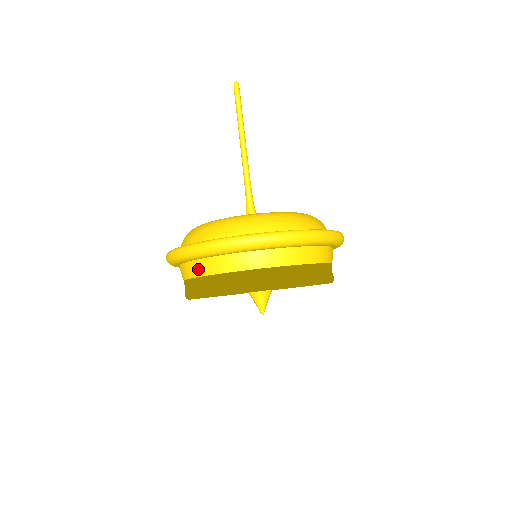
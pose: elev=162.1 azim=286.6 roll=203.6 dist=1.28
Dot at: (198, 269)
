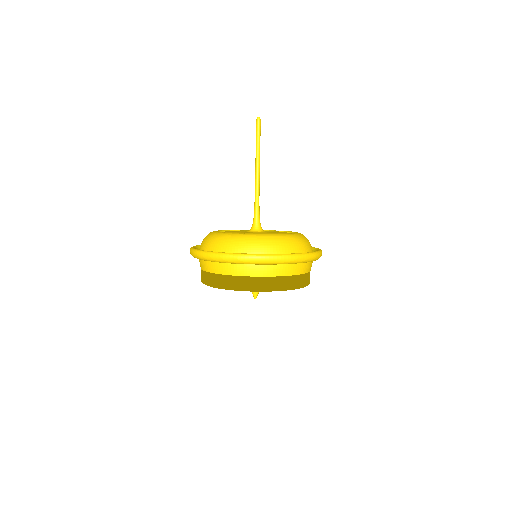
Dot at: (203, 265)
